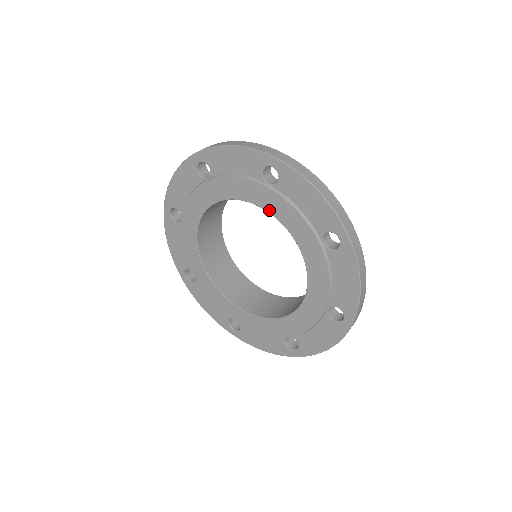
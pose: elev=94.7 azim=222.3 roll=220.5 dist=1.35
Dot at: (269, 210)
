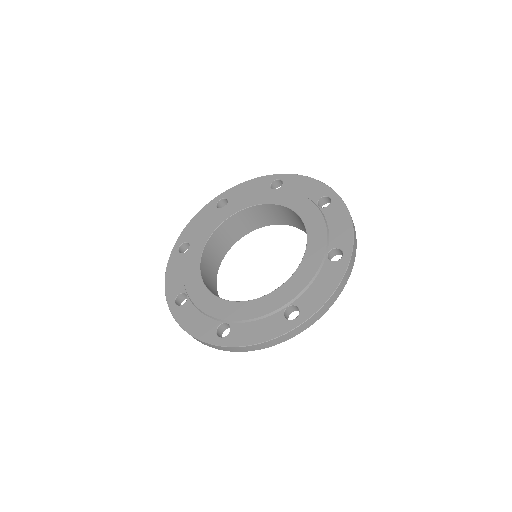
Dot at: (274, 202)
